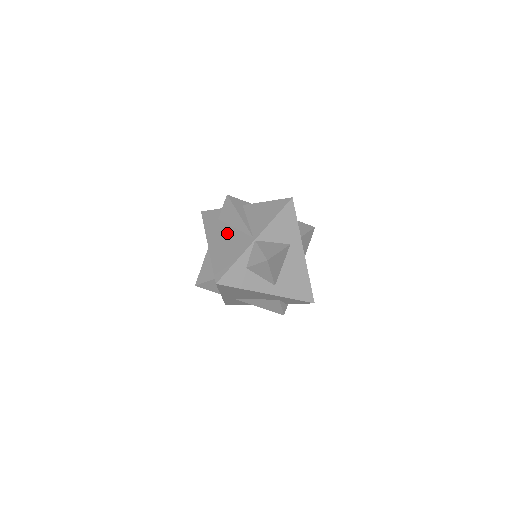
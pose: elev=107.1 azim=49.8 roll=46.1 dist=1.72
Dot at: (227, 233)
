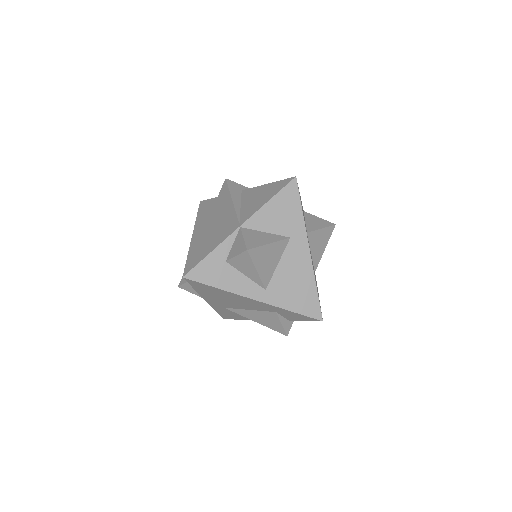
Dot at: (215, 221)
